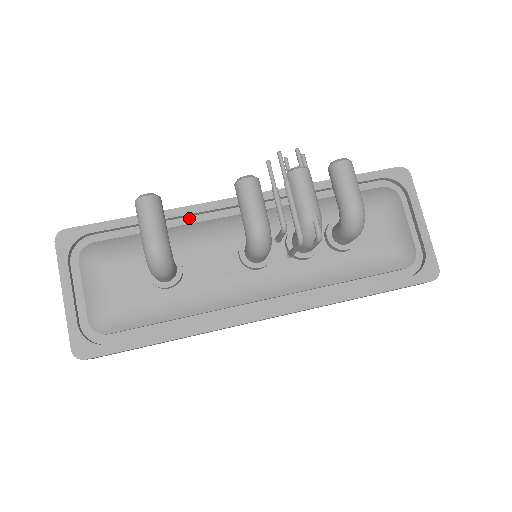
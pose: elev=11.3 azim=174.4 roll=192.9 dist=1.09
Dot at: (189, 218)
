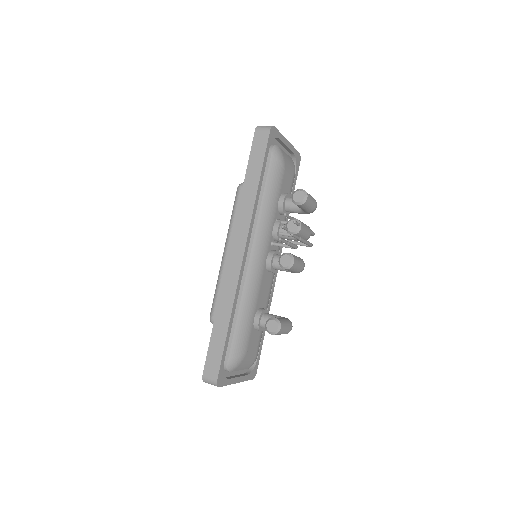
Dot at: occluded
